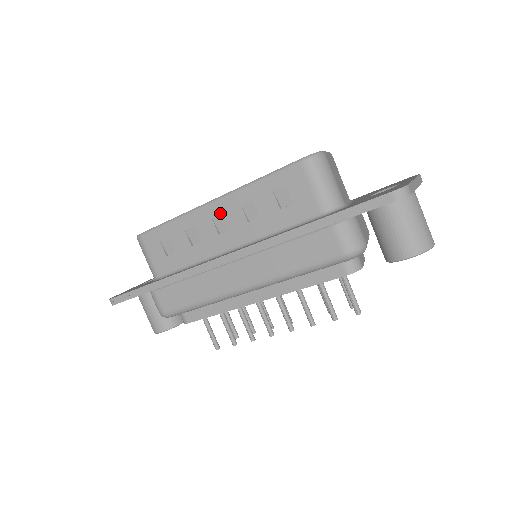
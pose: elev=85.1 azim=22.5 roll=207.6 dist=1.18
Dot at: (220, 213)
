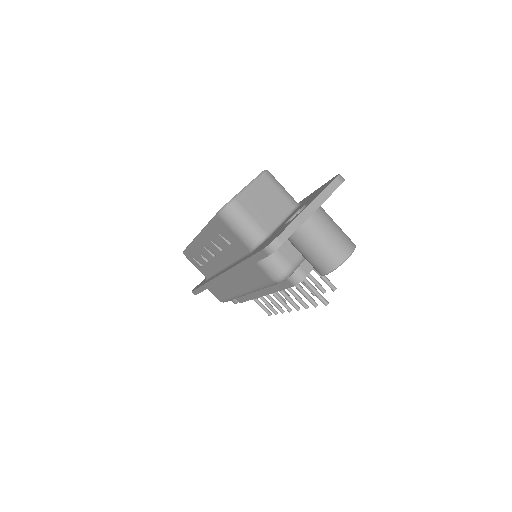
Dot at: (205, 244)
